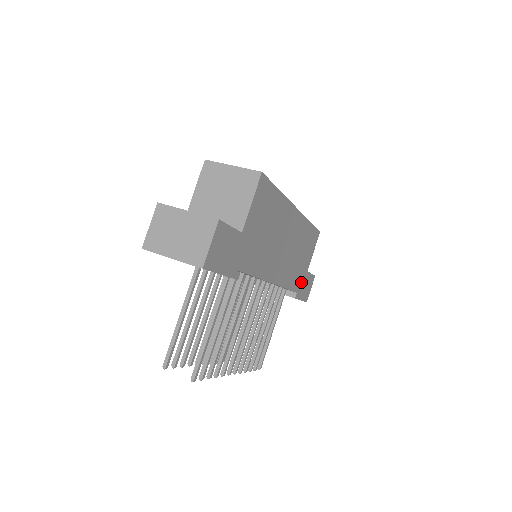
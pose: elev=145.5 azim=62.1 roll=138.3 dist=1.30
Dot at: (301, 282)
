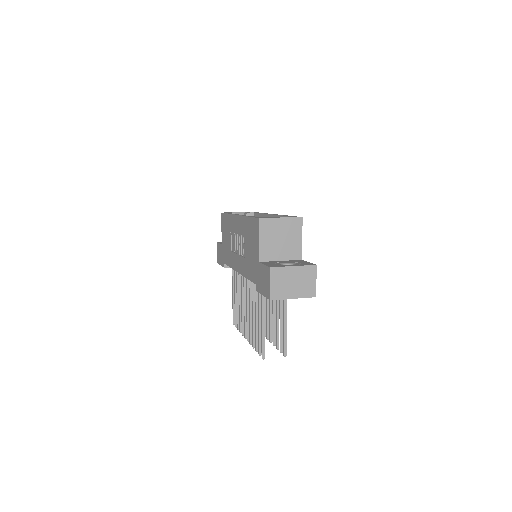
Dot at: occluded
